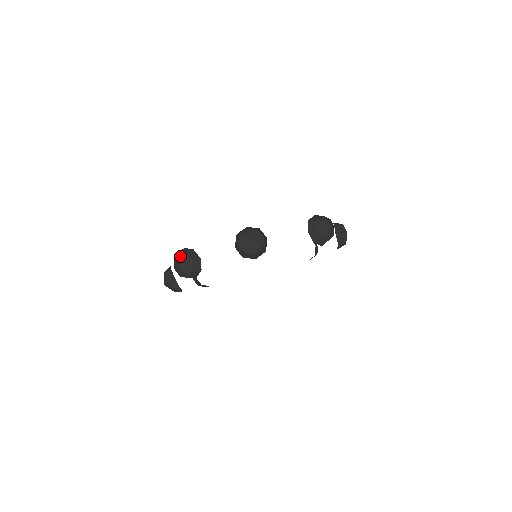
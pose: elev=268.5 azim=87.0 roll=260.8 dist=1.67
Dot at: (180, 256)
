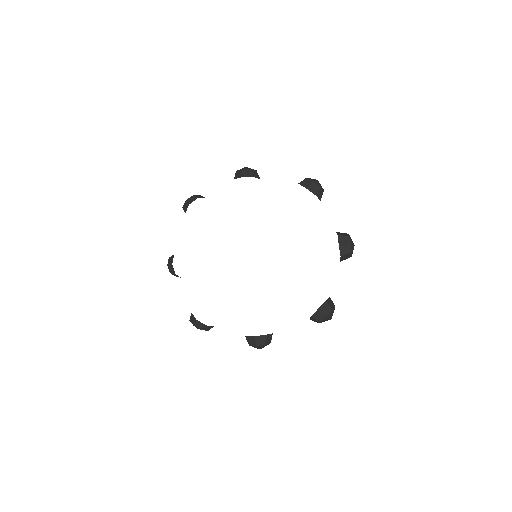
Dot at: occluded
